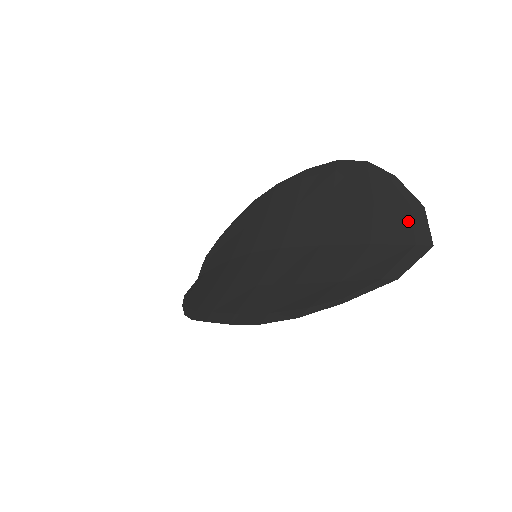
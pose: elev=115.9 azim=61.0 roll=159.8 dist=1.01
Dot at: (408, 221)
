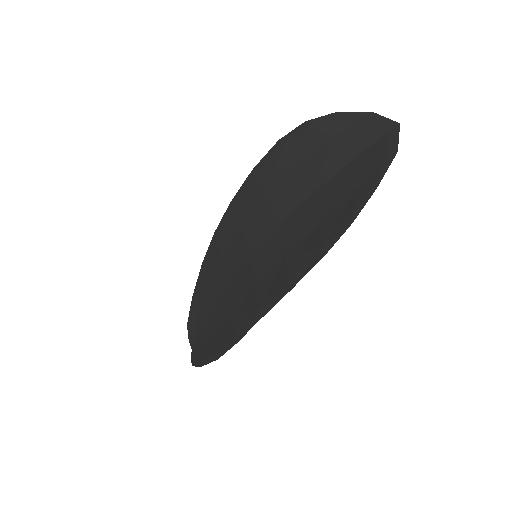
Dot at: (369, 126)
